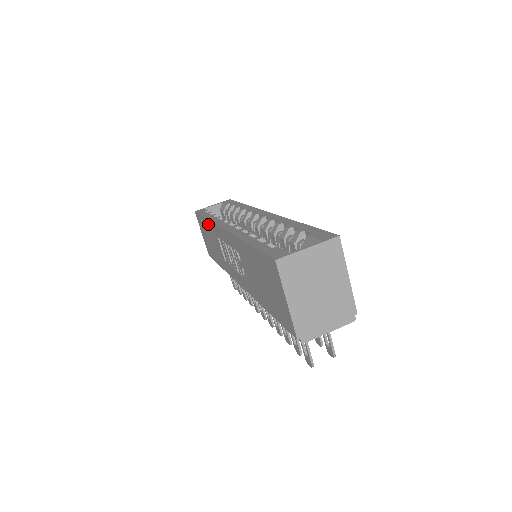
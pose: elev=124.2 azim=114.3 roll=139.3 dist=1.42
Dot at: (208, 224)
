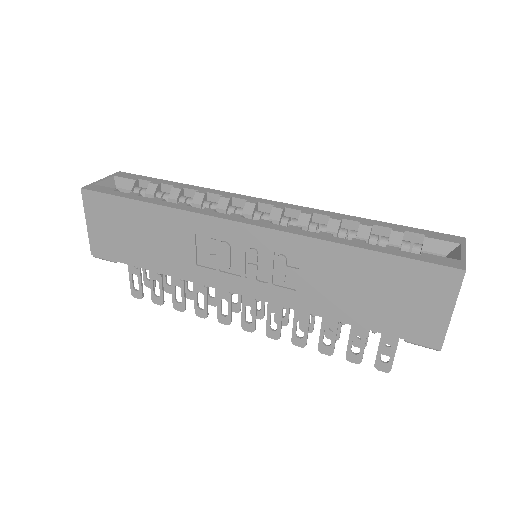
Dot at: (158, 213)
